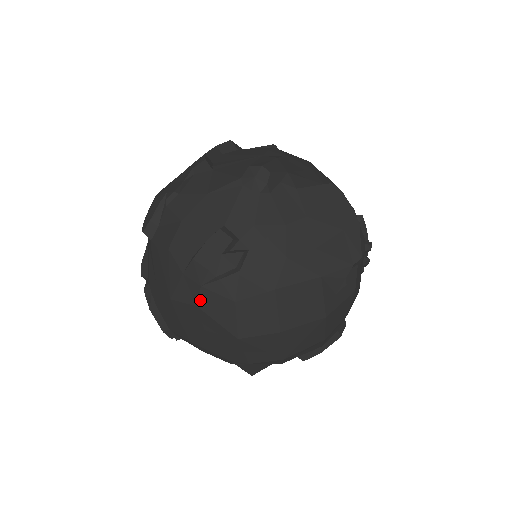
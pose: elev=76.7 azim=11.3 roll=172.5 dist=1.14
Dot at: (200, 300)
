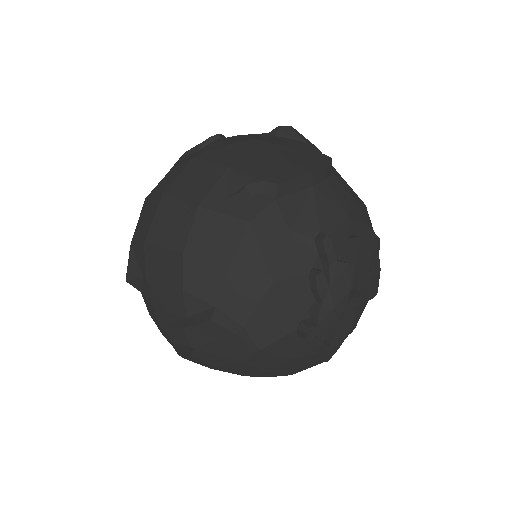
Dot at: occluded
